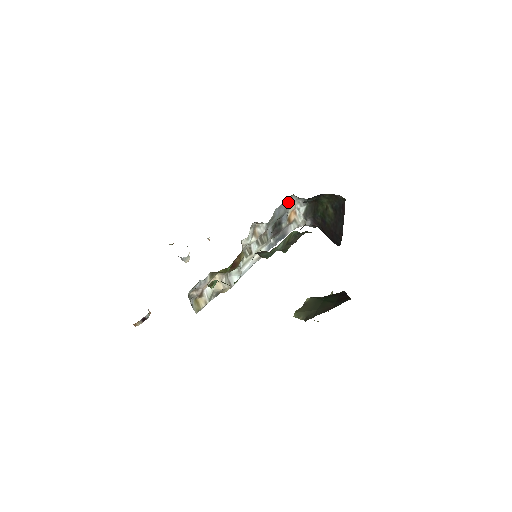
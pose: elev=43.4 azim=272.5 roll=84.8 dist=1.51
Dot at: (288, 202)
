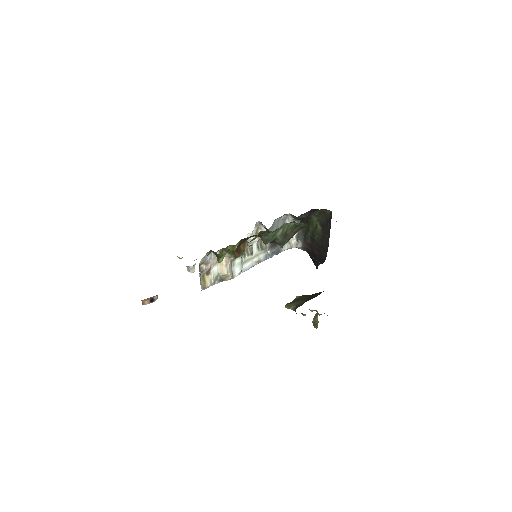
Dot at: (285, 219)
